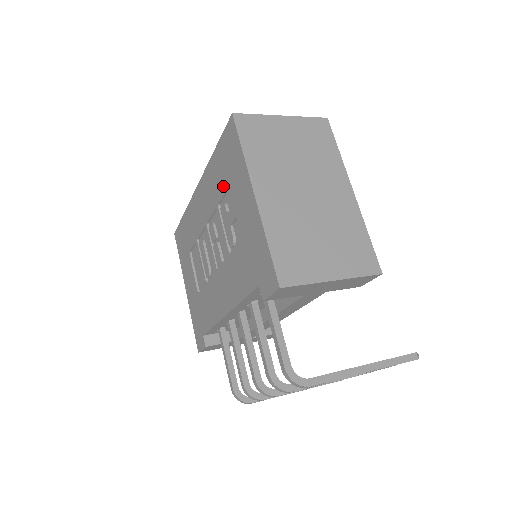
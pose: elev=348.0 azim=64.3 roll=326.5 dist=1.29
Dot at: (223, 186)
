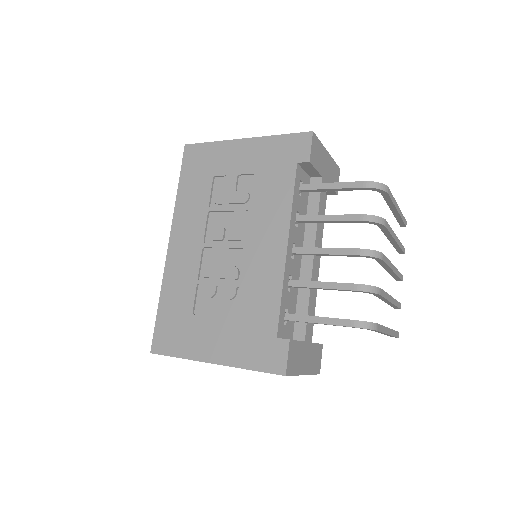
Dot at: (206, 186)
